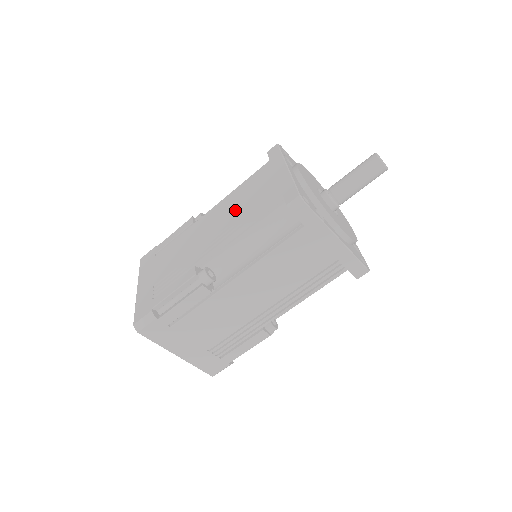
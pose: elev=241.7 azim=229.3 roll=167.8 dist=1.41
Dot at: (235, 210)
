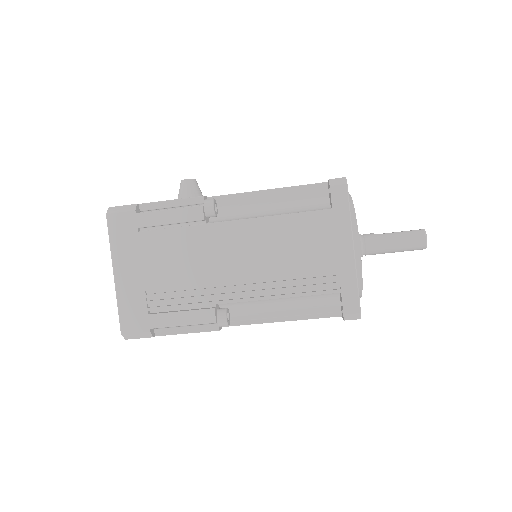
Dot at: (275, 260)
